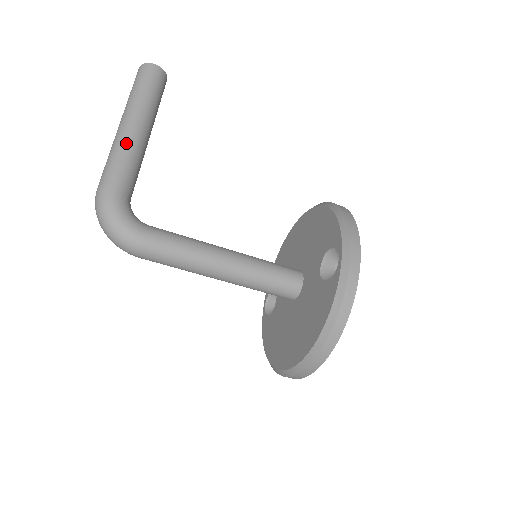
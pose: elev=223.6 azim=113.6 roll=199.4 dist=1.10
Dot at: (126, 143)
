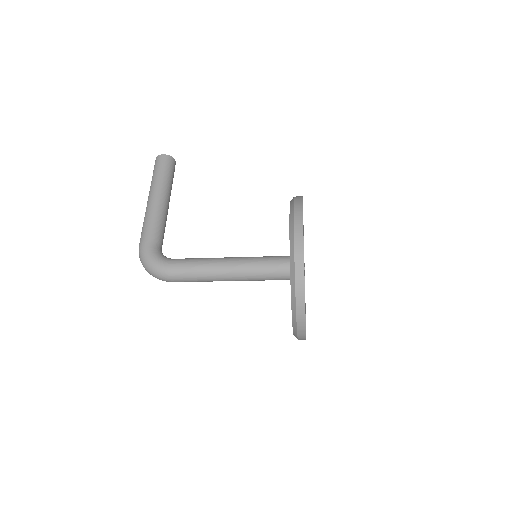
Dot at: (150, 212)
